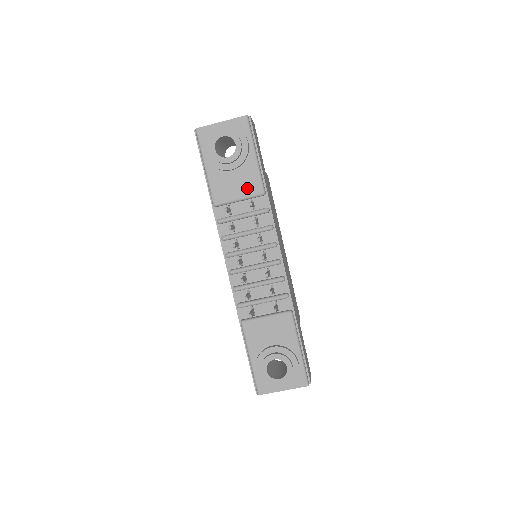
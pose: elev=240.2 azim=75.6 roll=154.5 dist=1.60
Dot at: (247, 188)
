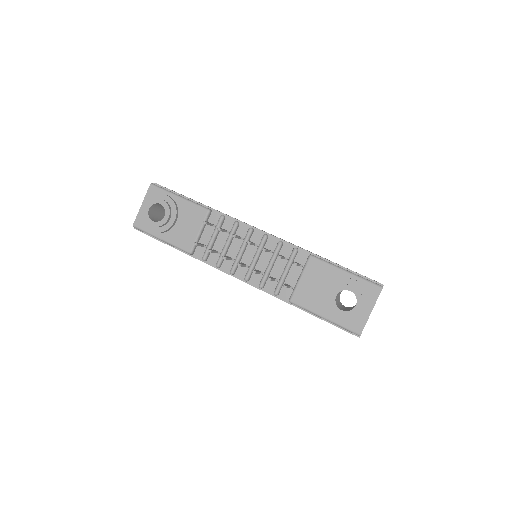
Dot at: (196, 220)
